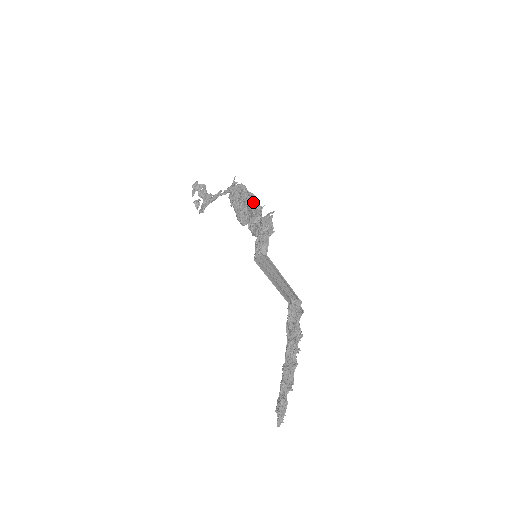
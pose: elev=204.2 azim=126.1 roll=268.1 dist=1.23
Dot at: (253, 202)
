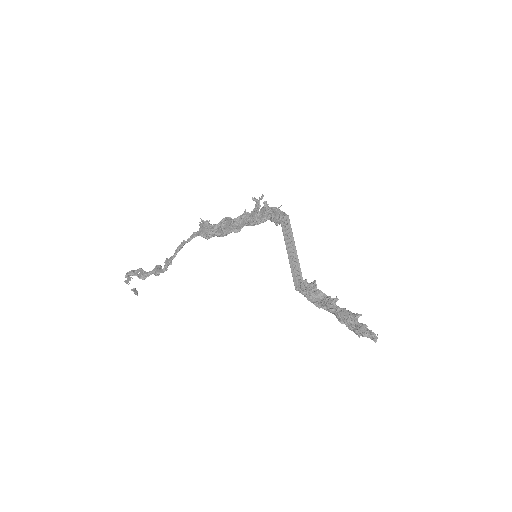
Dot at: occluded
